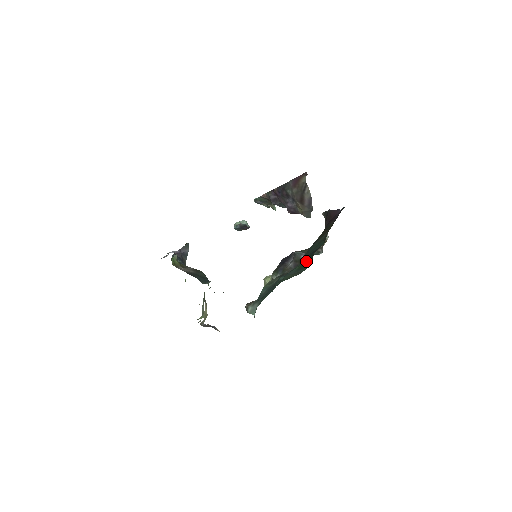
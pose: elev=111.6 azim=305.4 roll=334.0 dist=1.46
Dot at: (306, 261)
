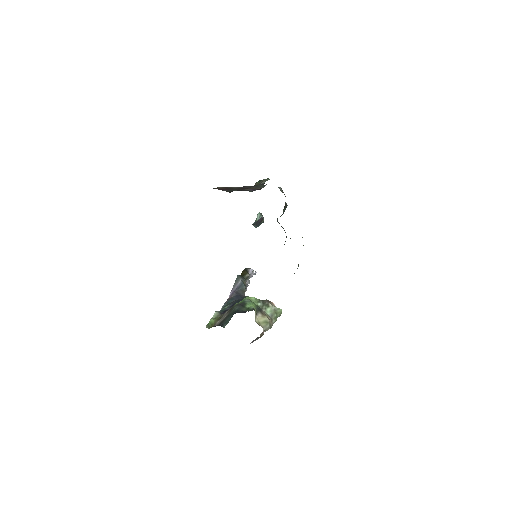
Dot at: occluded
